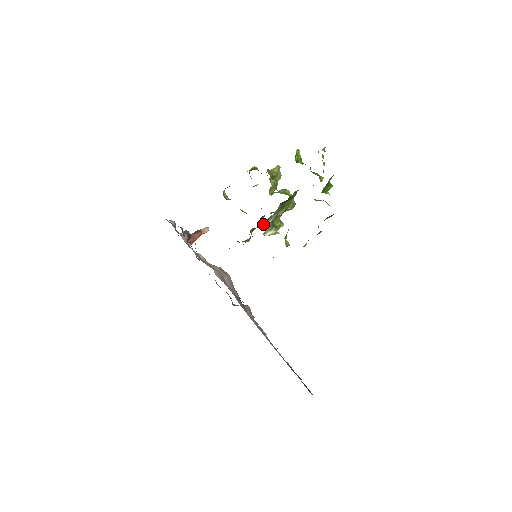
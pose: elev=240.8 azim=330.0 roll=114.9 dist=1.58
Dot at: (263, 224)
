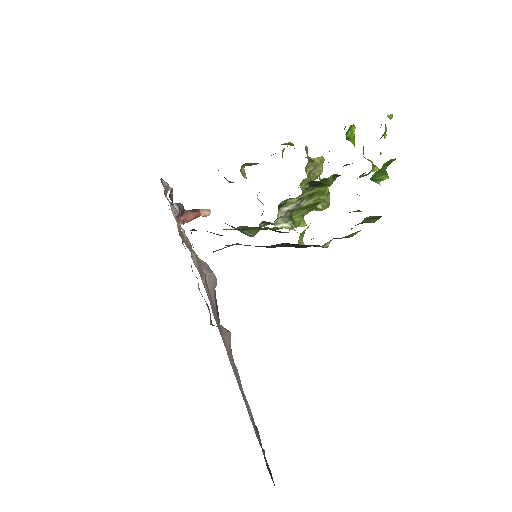
Dot at: occluded
